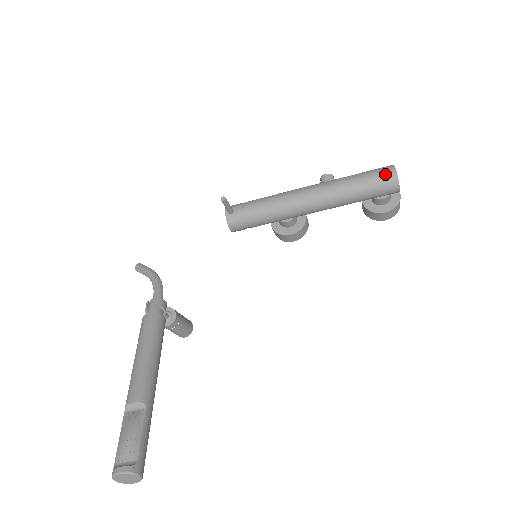
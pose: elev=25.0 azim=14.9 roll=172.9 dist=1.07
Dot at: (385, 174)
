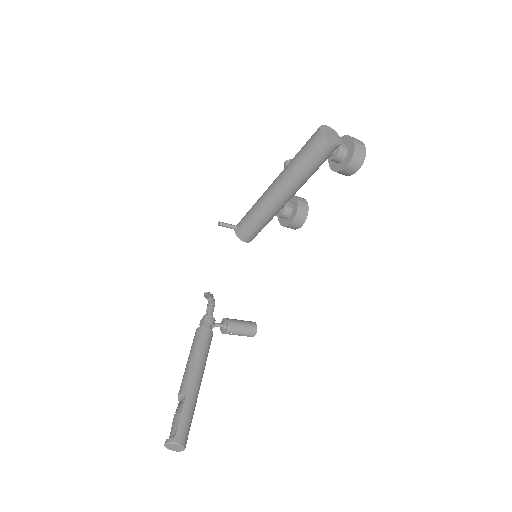
Dot at: (314, 139)
